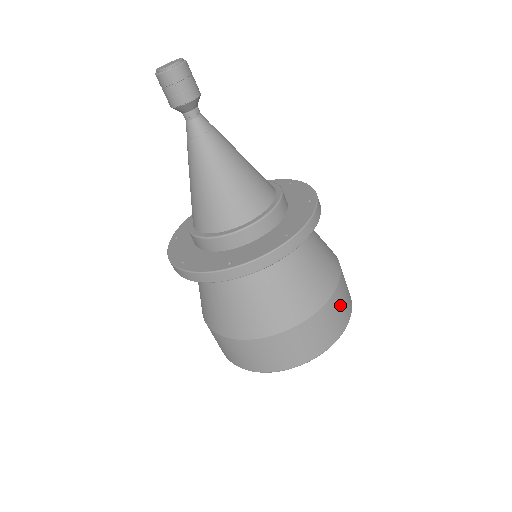
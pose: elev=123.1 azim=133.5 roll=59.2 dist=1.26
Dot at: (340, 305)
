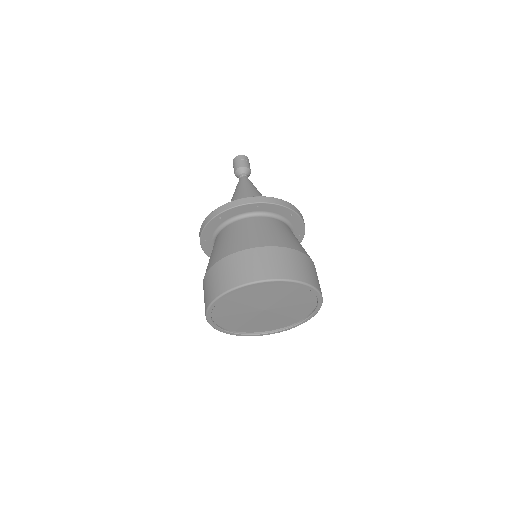
Dot at: (289, 261)
